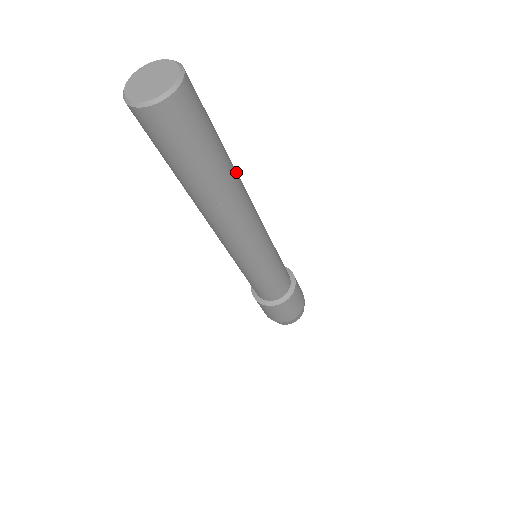
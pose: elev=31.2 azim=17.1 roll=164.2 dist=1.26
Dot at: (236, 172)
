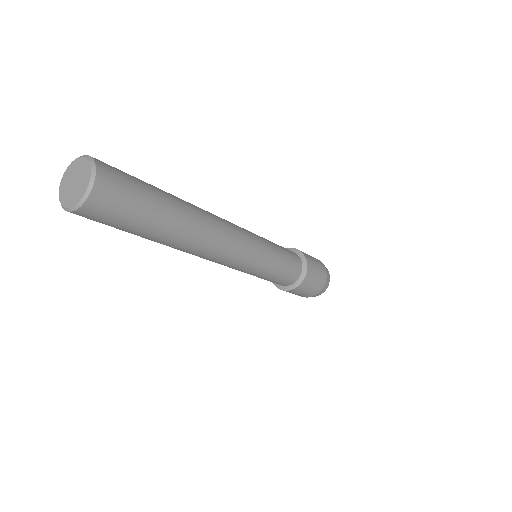
Dot at: (192, 227)
